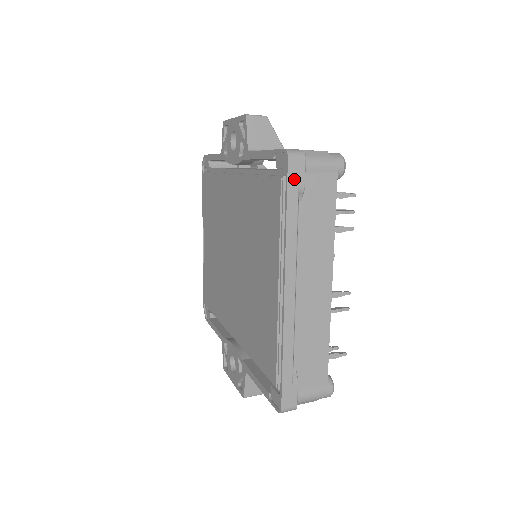
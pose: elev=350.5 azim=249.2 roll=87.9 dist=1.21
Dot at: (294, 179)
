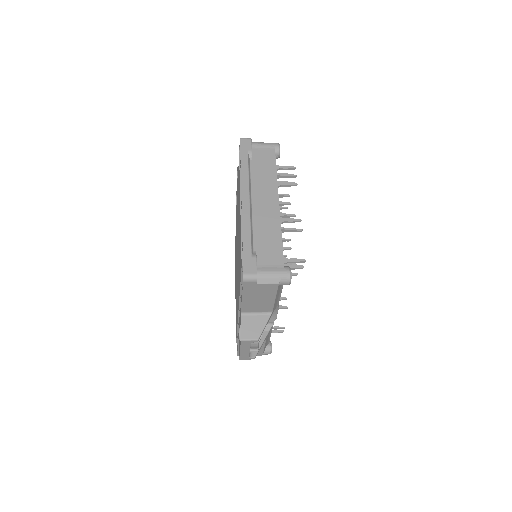
Dot at: (245, 148)
